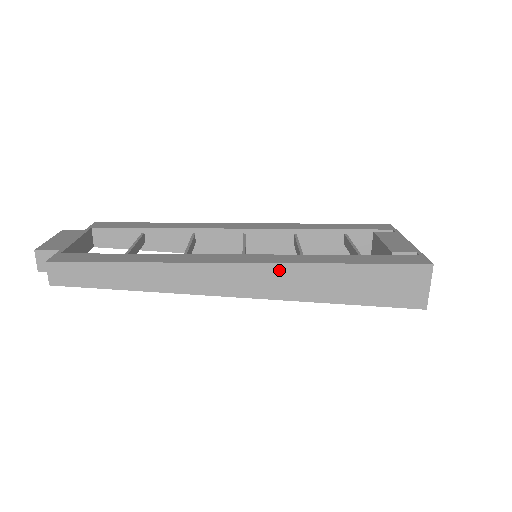
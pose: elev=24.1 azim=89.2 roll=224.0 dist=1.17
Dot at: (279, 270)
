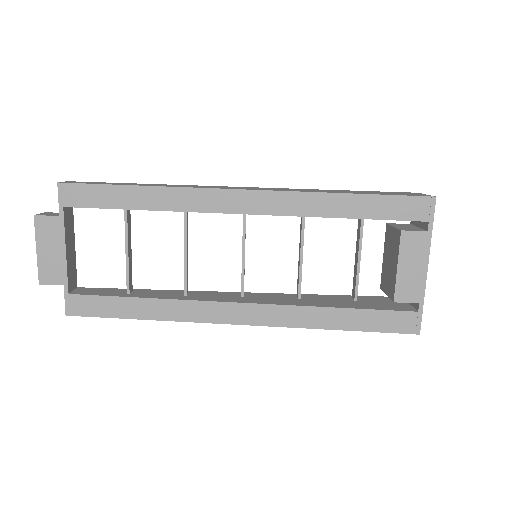
Dot at: occluded
